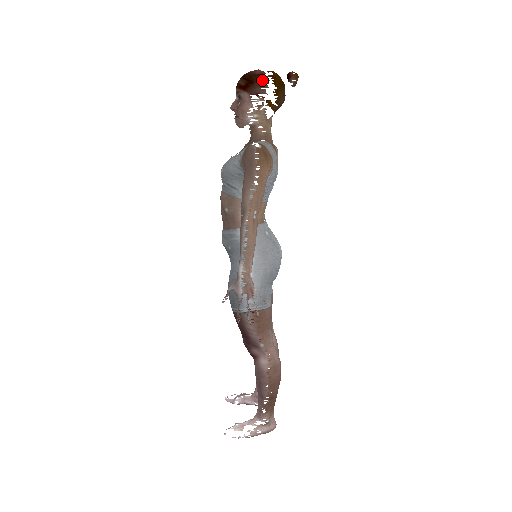
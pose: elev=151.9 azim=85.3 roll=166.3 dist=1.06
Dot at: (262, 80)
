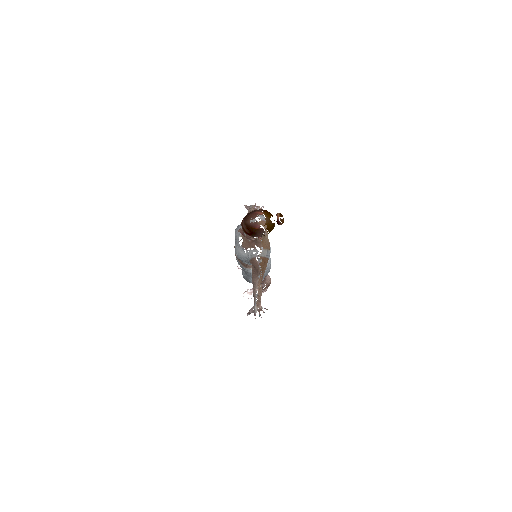
Dot at: (261, 233)
